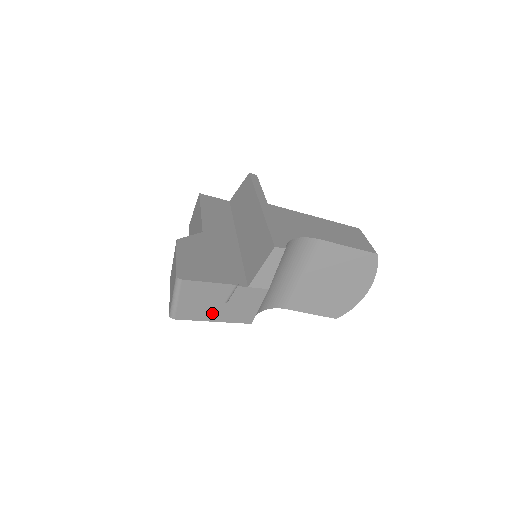
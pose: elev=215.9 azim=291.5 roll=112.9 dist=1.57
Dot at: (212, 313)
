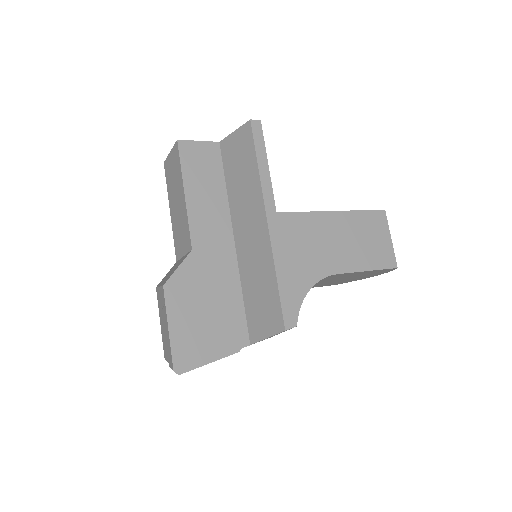
Dot at: occluded
